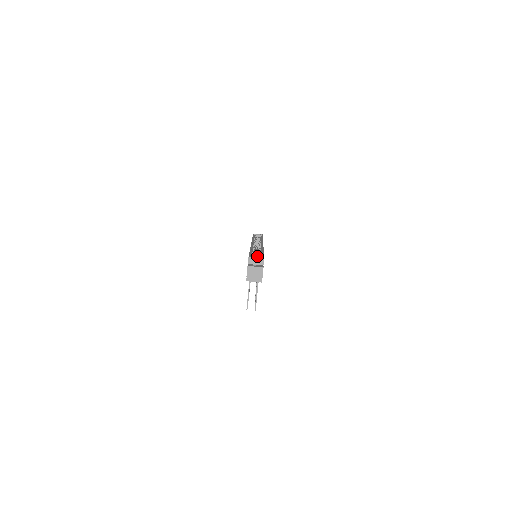
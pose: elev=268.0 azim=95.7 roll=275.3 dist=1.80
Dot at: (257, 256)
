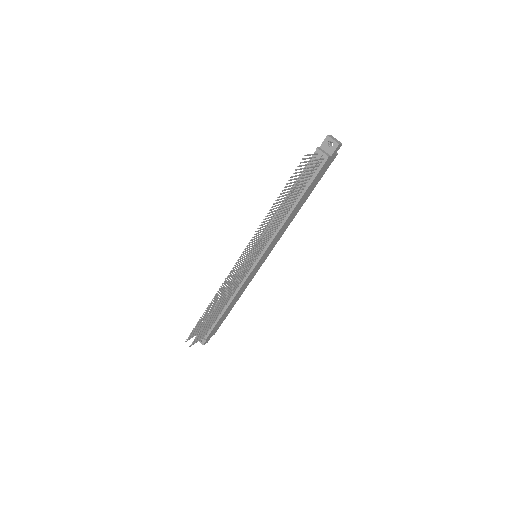
Dot at: occluded
